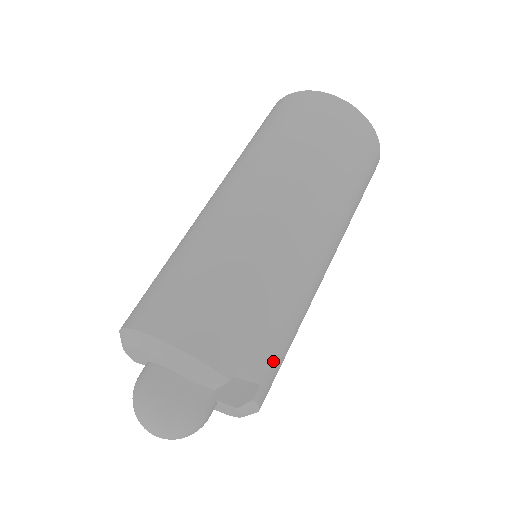
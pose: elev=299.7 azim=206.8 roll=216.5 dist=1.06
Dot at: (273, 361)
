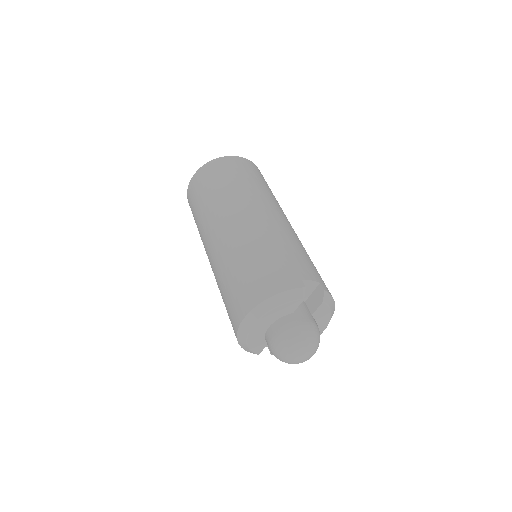
Dot at: (314, 271)
